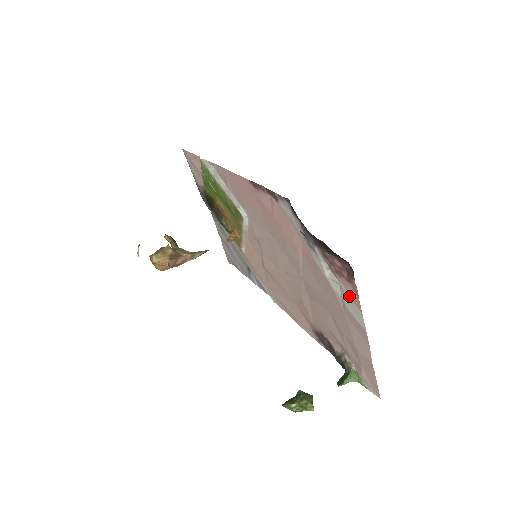
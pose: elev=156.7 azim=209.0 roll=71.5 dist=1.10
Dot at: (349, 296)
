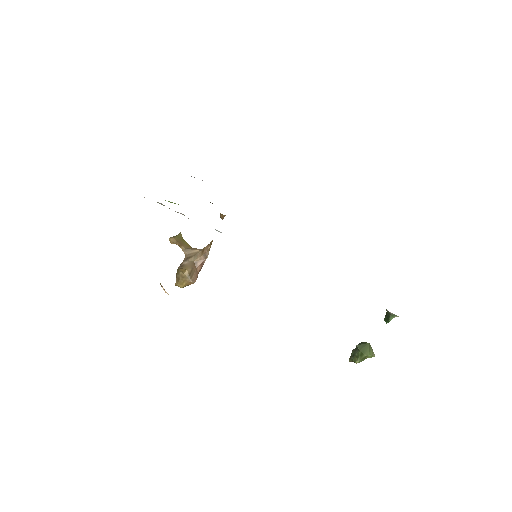
Dot at: occluded
